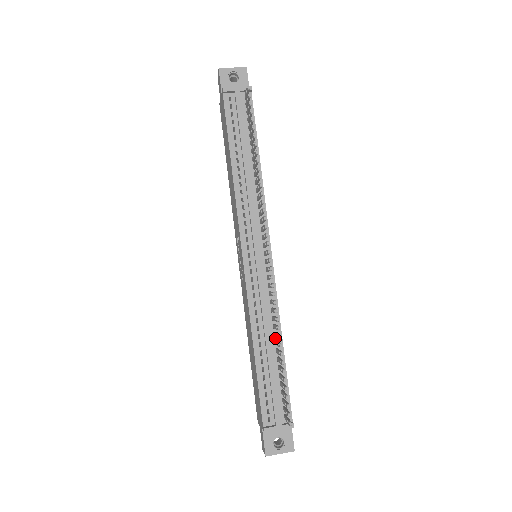
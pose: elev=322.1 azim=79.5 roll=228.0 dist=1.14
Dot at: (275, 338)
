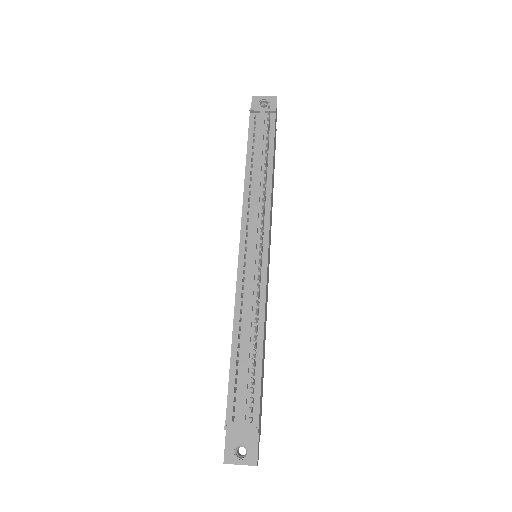
Dot at: occluded
